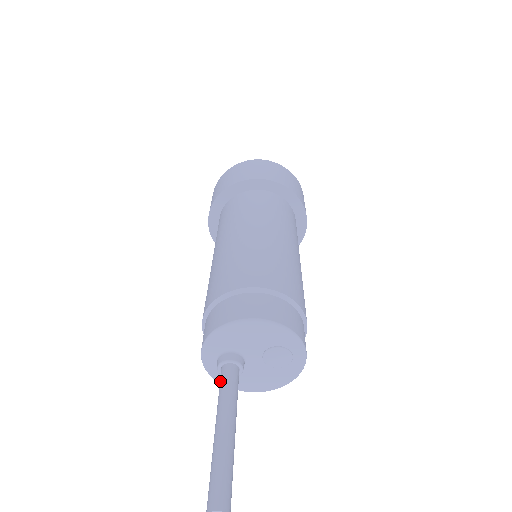
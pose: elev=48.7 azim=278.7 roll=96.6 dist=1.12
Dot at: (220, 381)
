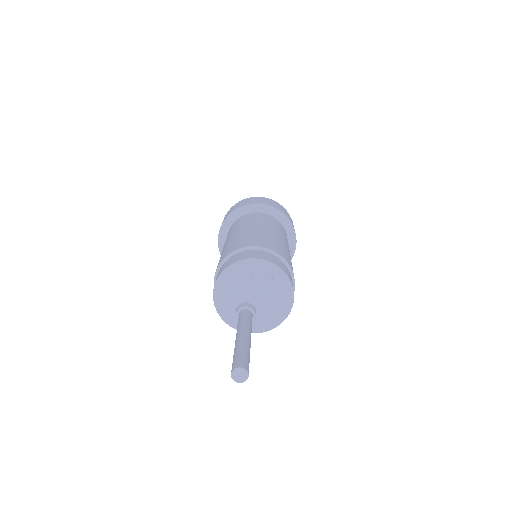
Dot at: occluded
